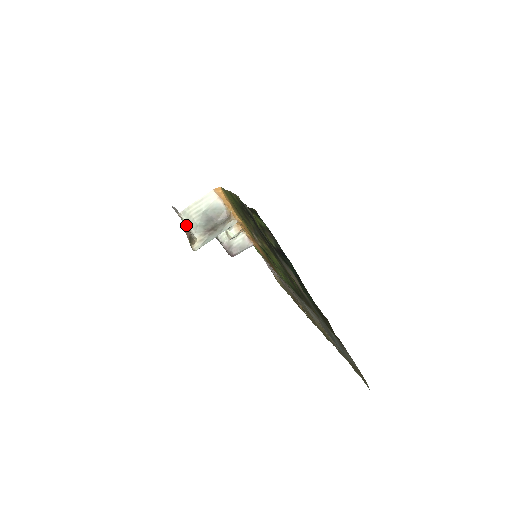
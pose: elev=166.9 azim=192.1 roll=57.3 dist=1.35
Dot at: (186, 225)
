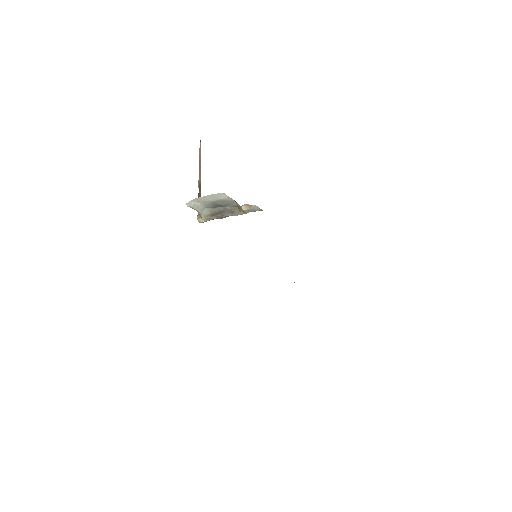
Dot at: (193, 208)
